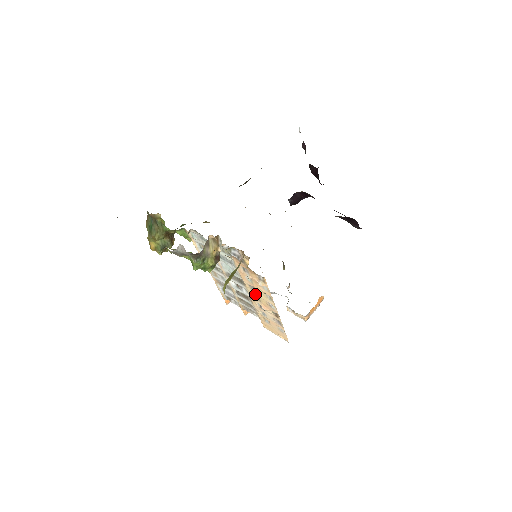
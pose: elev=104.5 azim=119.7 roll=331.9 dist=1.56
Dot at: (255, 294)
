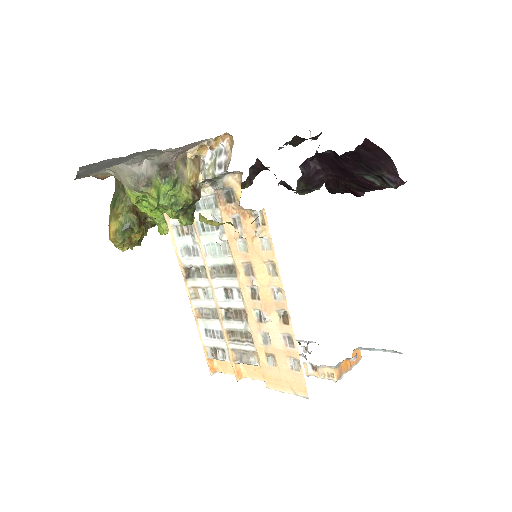
Dot at: (251, 283)
